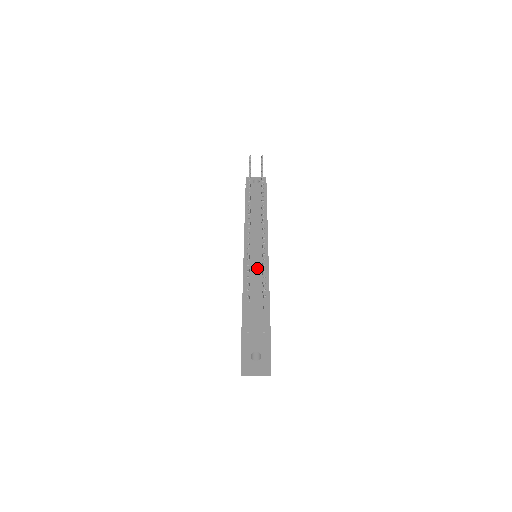
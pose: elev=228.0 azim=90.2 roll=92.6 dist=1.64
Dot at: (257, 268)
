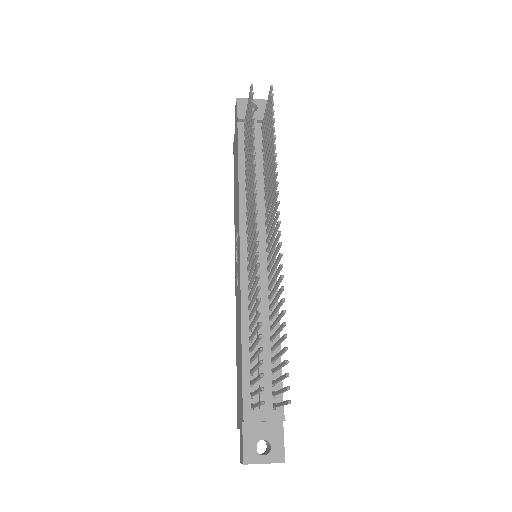
Dot at: (262, 292)
